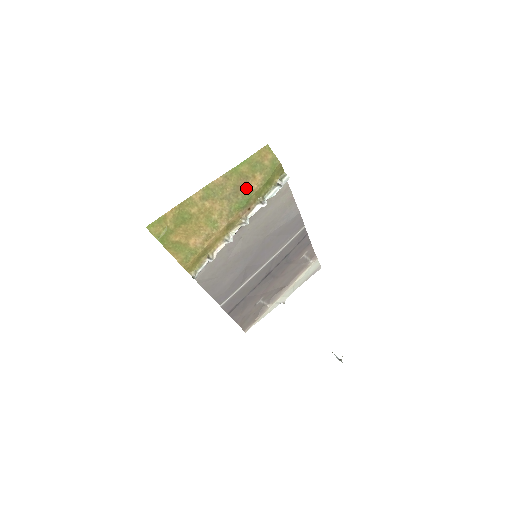
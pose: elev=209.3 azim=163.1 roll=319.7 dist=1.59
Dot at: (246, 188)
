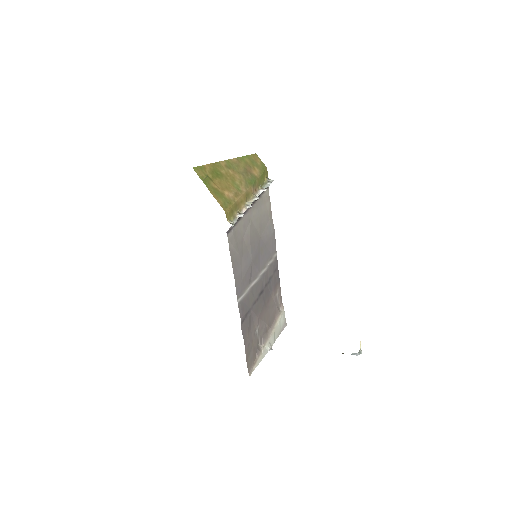
Dot at: (251, 173)
